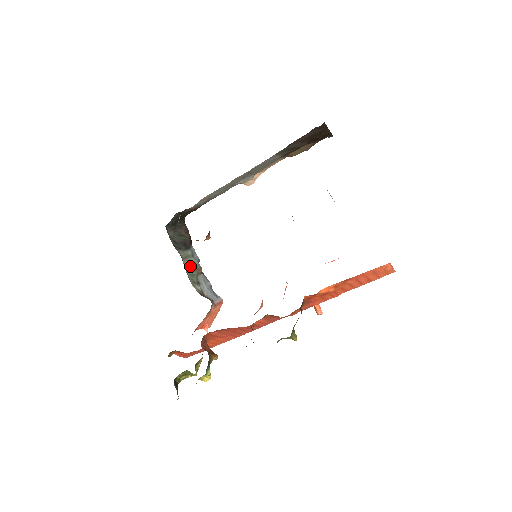
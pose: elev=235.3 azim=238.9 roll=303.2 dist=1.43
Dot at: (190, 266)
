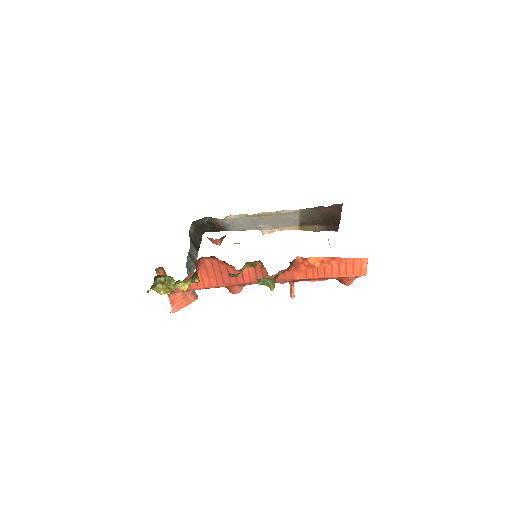
Dot at: (192, 256)
